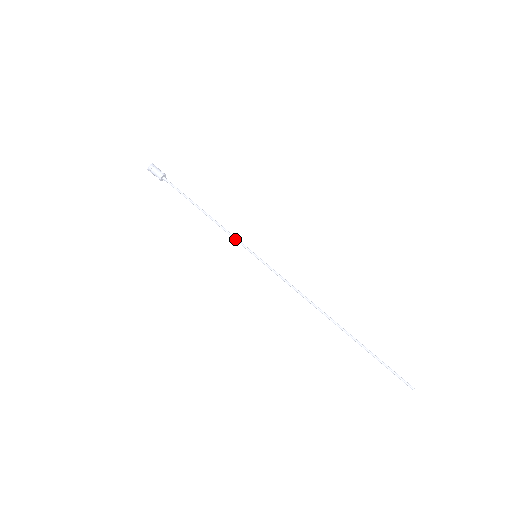
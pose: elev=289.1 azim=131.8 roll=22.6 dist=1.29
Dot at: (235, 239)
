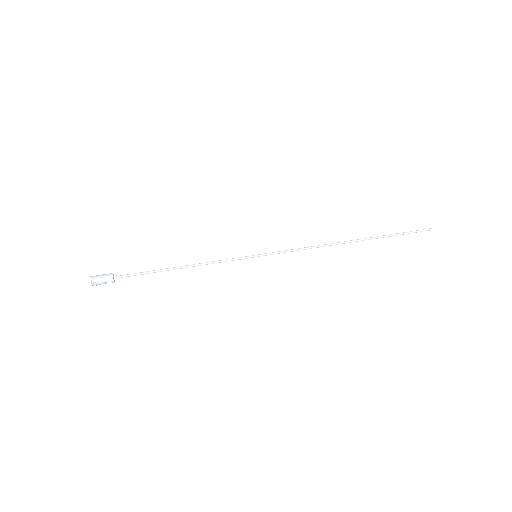
Dot at: (228, 260)
